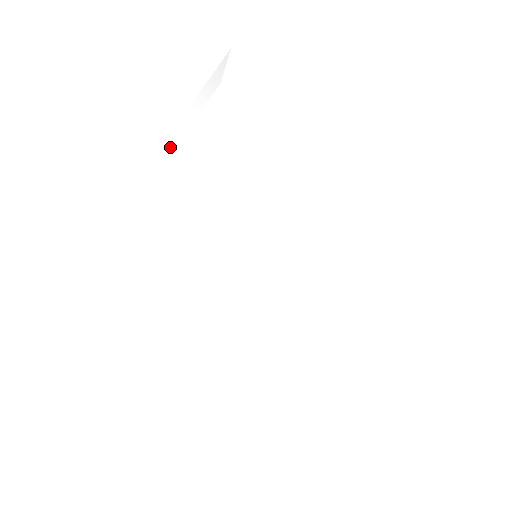
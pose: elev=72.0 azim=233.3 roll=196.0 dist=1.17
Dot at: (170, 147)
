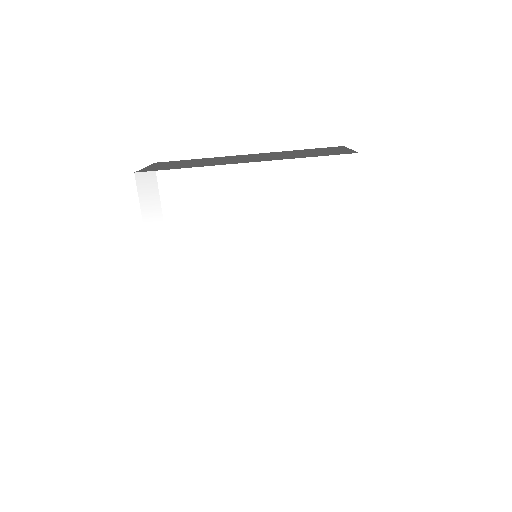
Dot at: (153, 252)
